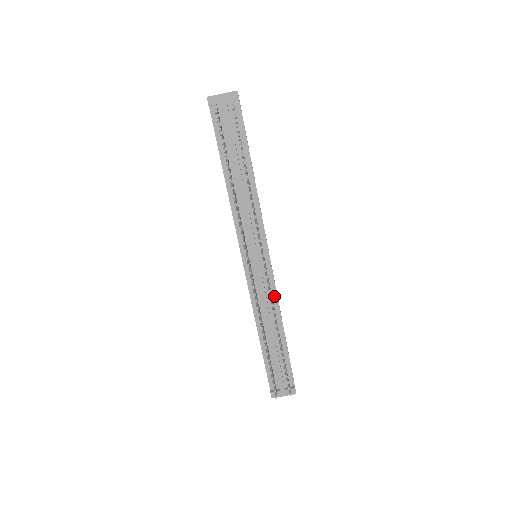
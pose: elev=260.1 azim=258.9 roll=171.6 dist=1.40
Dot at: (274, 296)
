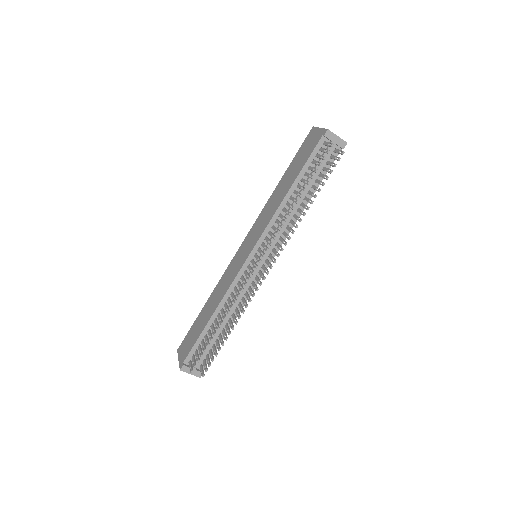
Dot at: occluded
